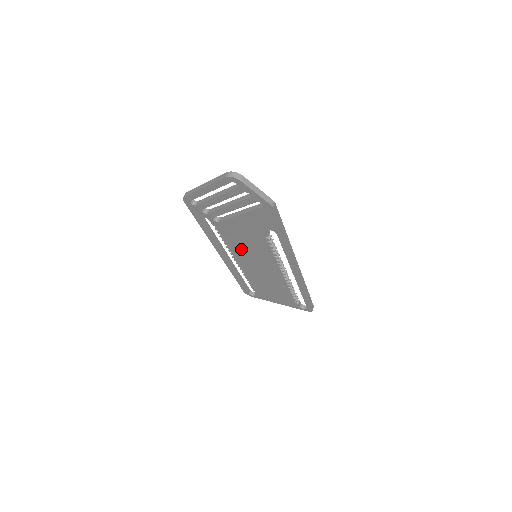
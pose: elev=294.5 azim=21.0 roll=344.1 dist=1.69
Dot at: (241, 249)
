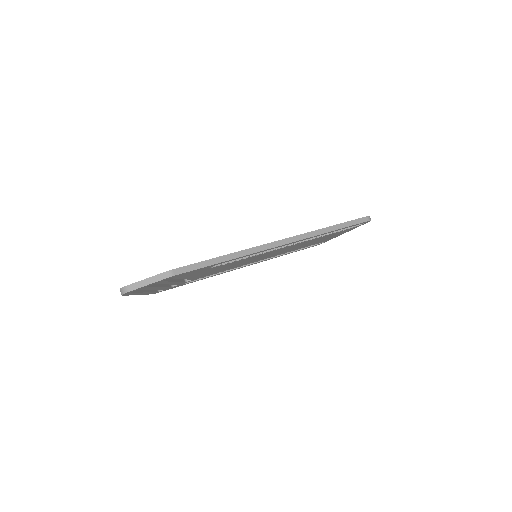
Dot at: occluded
